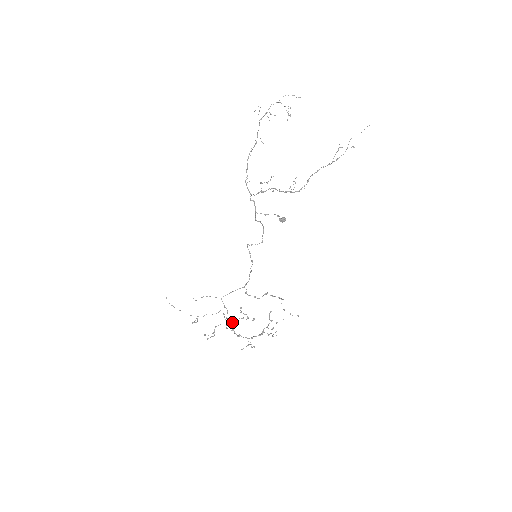
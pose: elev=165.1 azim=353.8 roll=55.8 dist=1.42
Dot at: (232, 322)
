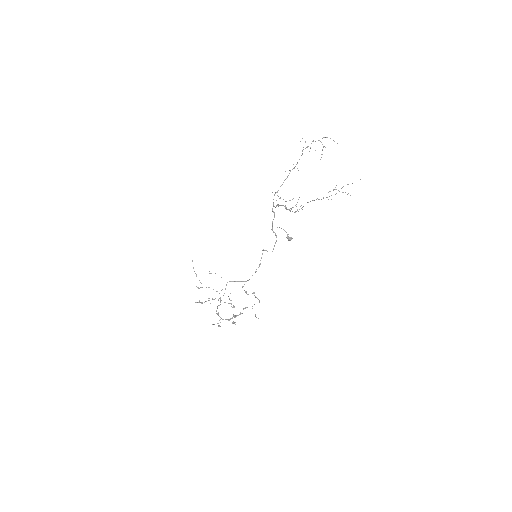
Dot at: occluded
